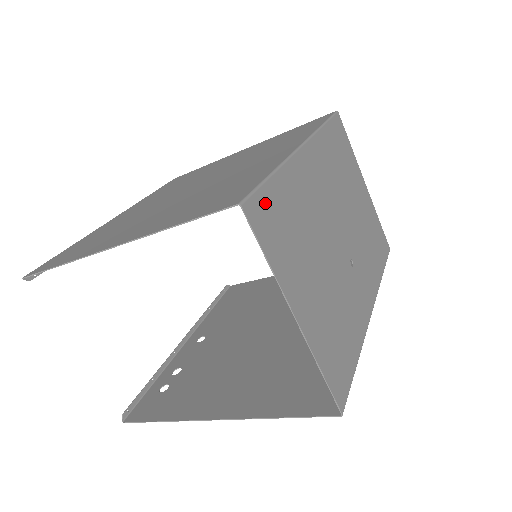
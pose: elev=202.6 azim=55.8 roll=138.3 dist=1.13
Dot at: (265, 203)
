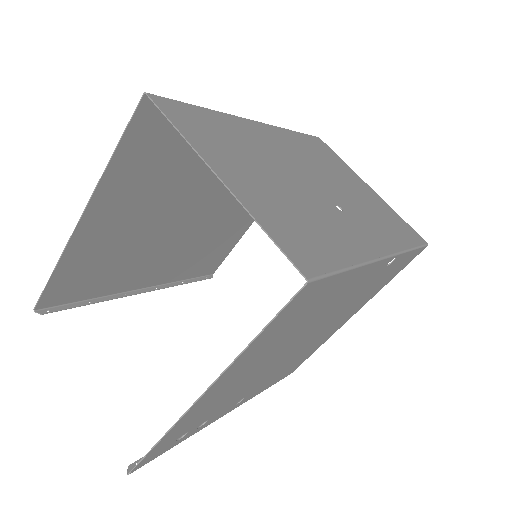
Dot at: (184, 109)
